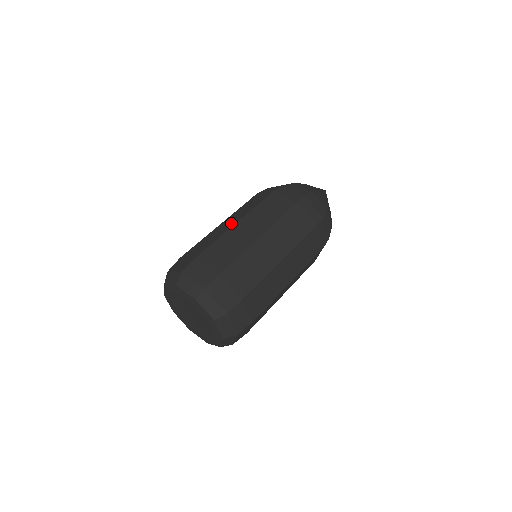
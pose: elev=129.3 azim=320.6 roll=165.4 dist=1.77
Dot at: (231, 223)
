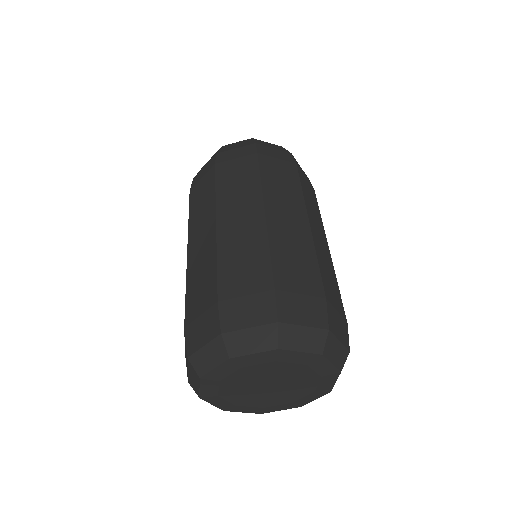
Dot at: occluded
